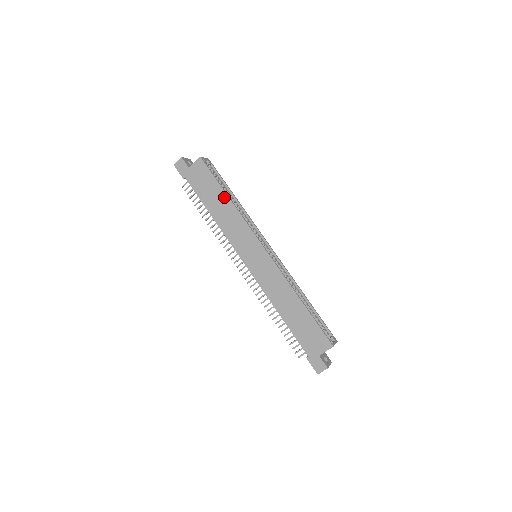
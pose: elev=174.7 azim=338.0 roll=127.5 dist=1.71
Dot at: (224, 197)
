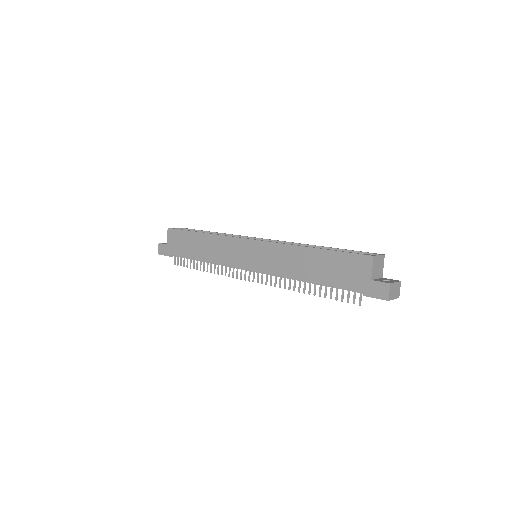
Dot at: (199, 236)
